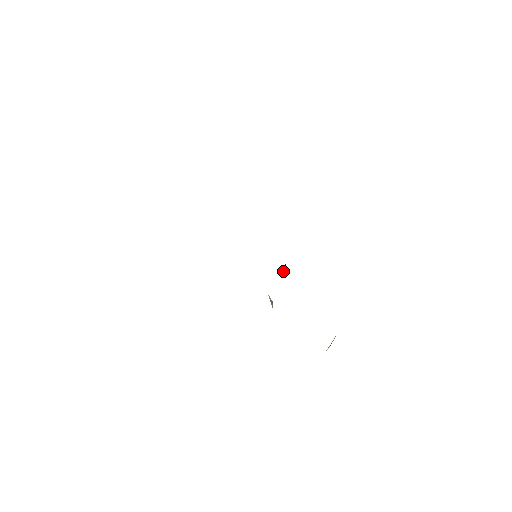
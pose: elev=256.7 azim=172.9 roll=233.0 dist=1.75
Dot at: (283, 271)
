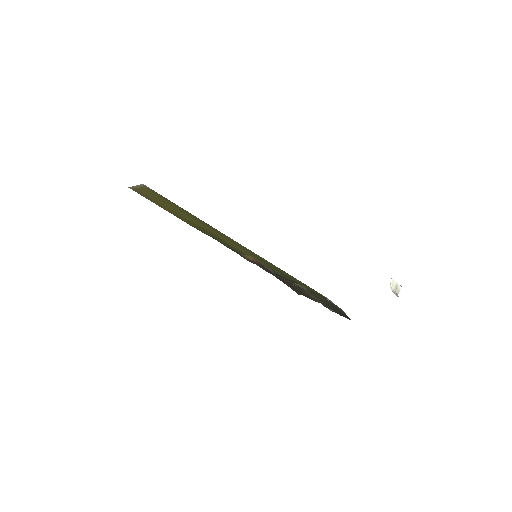
Dot at: occluded
